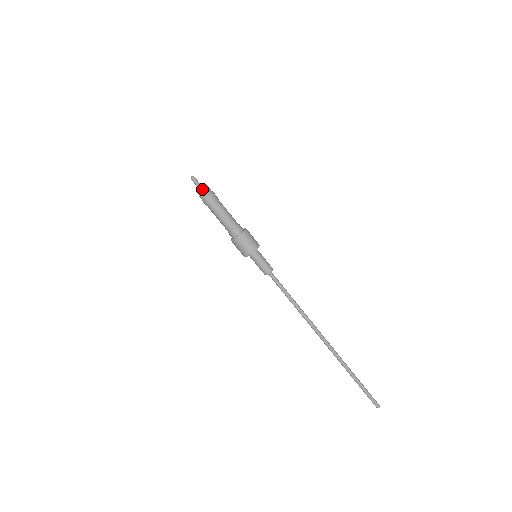
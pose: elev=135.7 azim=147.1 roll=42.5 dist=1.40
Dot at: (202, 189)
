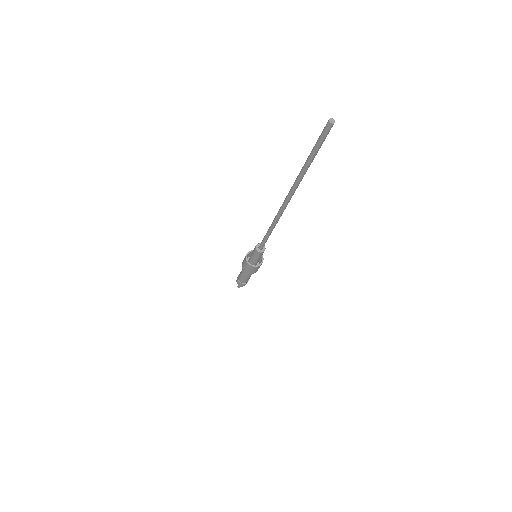
Dot at: occluded
